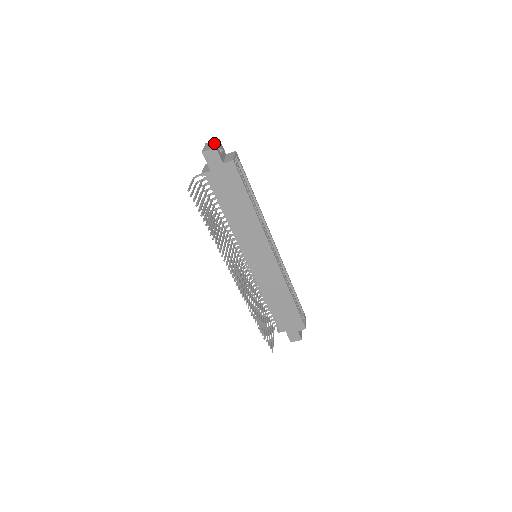
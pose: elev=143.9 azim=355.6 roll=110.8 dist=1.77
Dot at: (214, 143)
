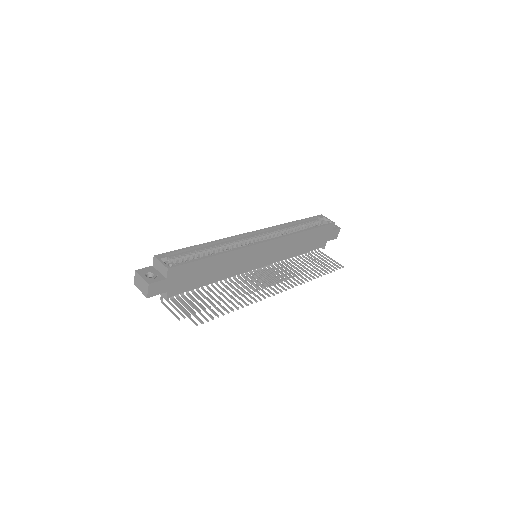
Dot at: (140, 280)
